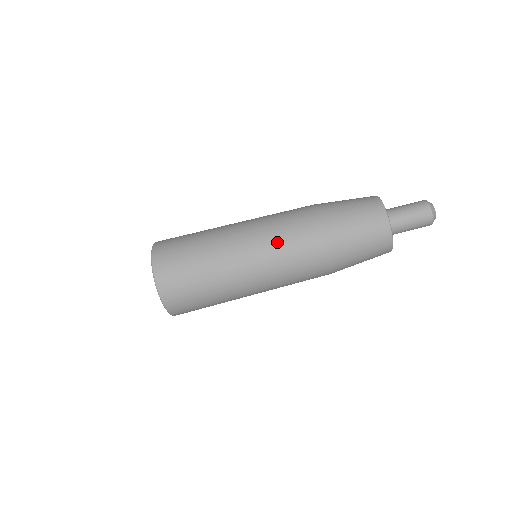
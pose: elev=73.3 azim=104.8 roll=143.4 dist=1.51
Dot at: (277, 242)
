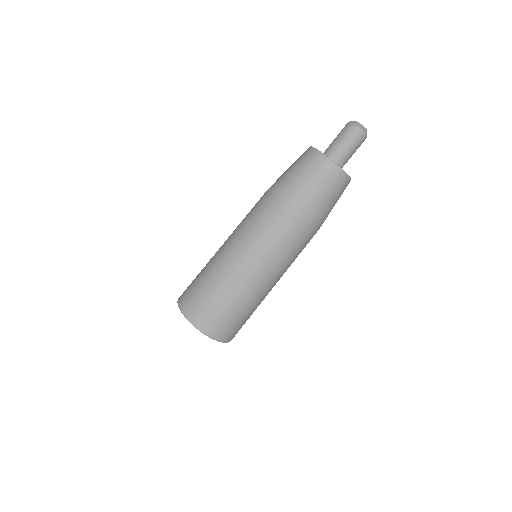
Dot at: (279, 251)
